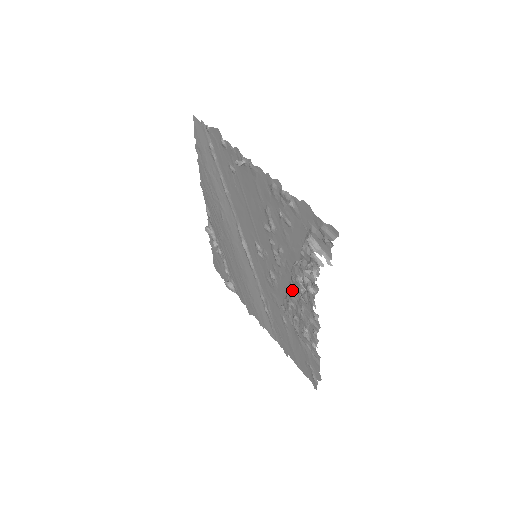
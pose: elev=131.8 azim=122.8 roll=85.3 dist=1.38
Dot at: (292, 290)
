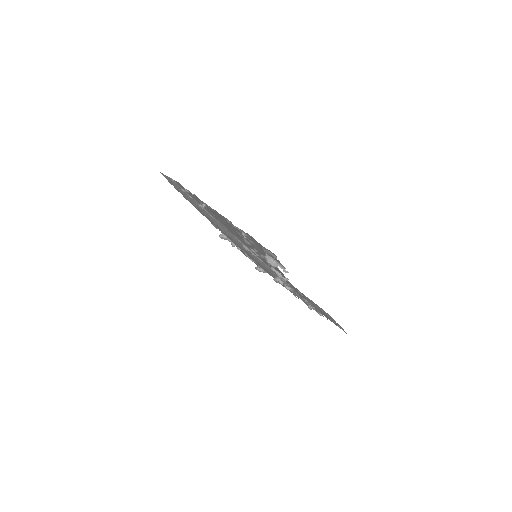
Dot at: occluded
